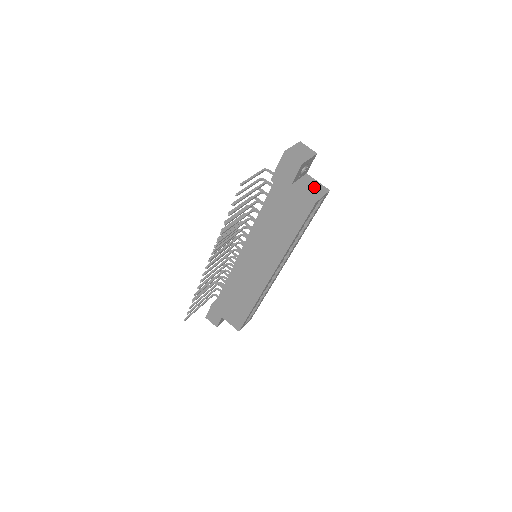
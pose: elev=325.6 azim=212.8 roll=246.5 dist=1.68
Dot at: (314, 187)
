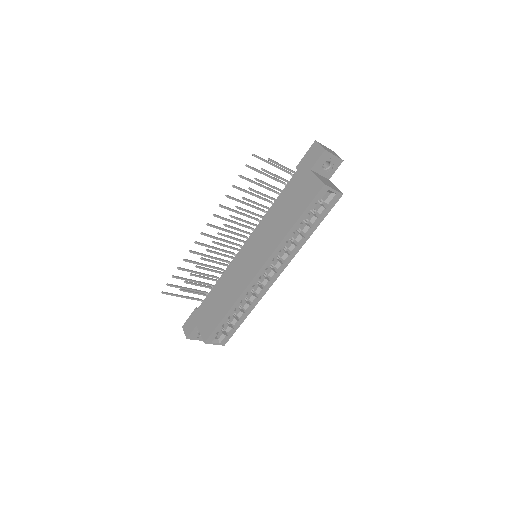
Dot at: (330, 184)
